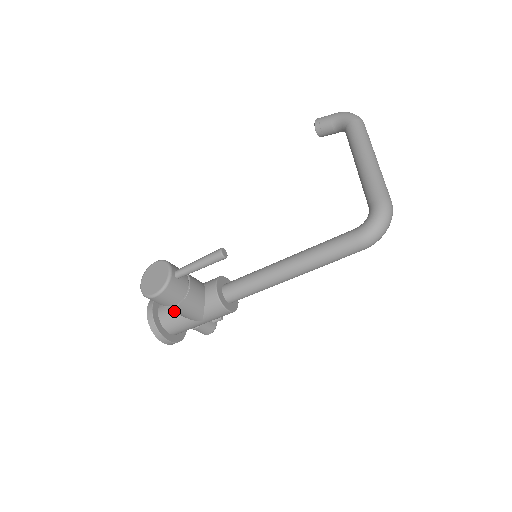
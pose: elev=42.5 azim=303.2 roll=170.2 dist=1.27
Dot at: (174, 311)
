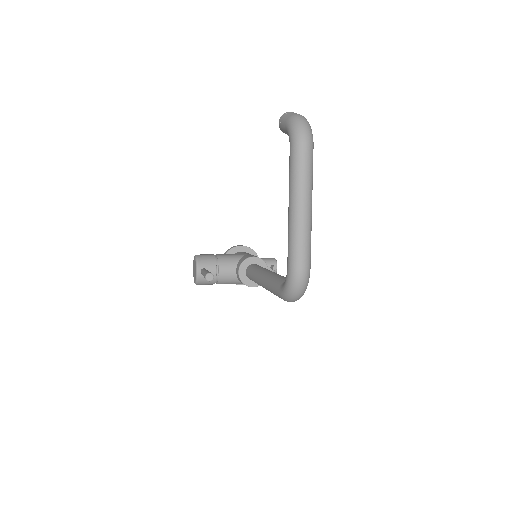
Dot at: occluded
